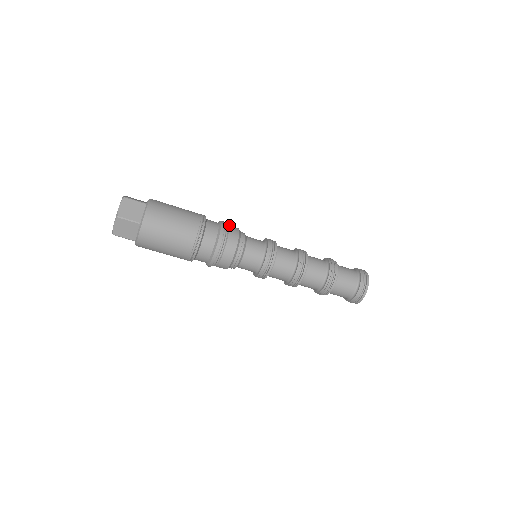
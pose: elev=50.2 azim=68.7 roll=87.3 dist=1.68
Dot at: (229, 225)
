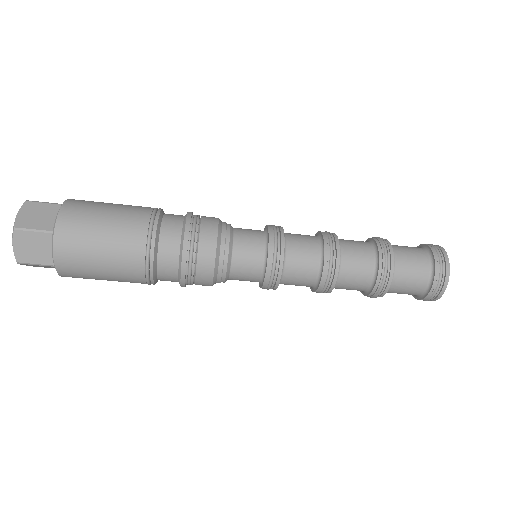
Dot at: (201, 229)
